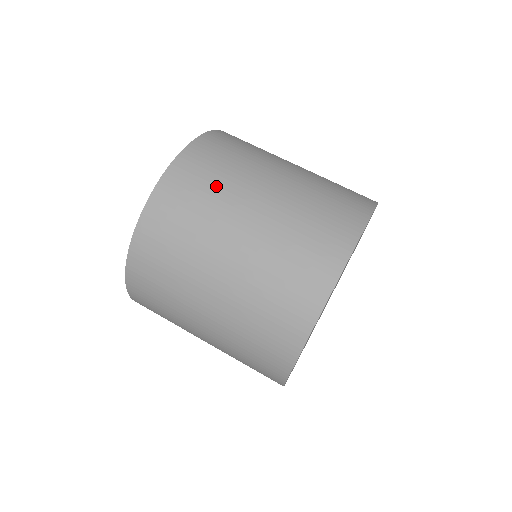
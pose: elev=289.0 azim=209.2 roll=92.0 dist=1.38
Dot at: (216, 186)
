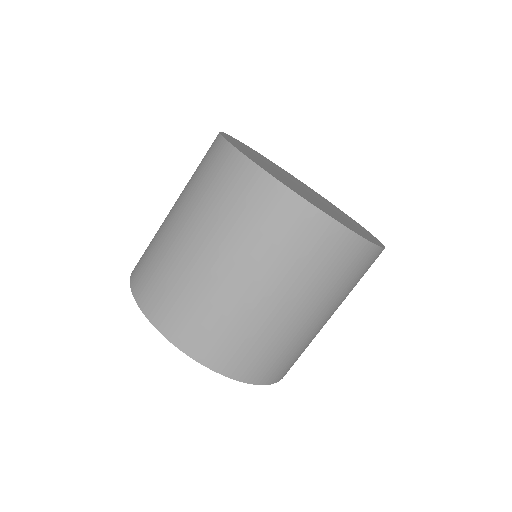
Dot at: occluded
